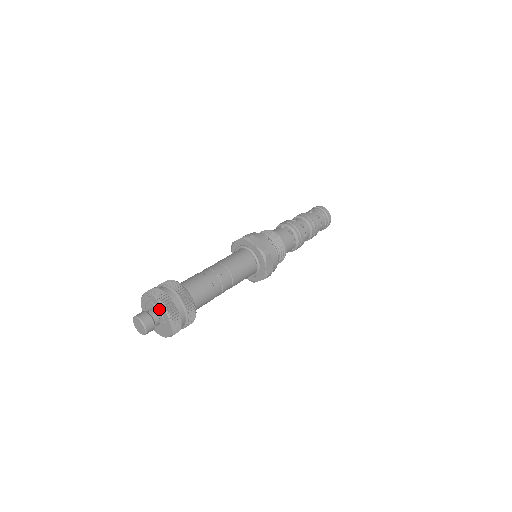
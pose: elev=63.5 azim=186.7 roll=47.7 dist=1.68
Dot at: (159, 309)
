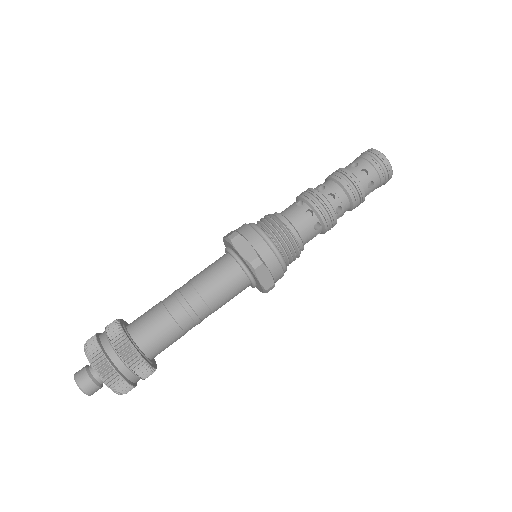
Dot at: occluded
